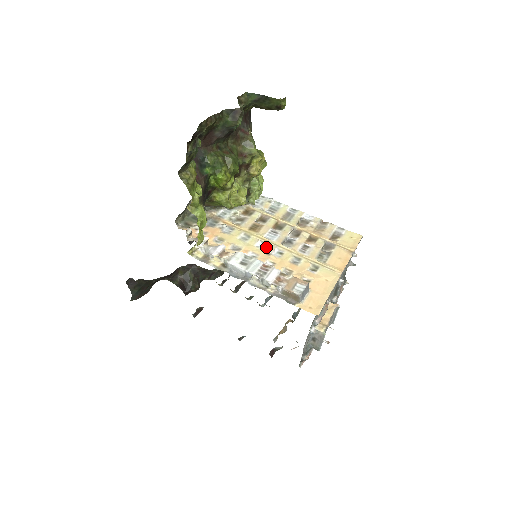
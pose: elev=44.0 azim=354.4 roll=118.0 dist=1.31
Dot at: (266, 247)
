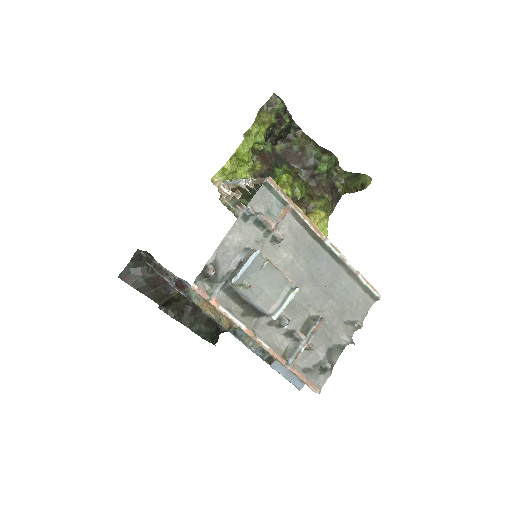
Dot at: occluded
